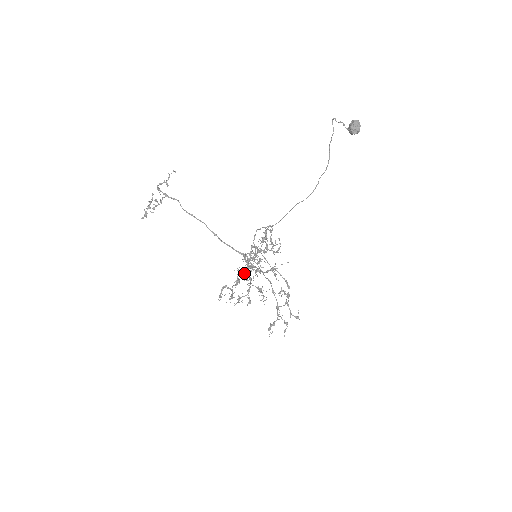
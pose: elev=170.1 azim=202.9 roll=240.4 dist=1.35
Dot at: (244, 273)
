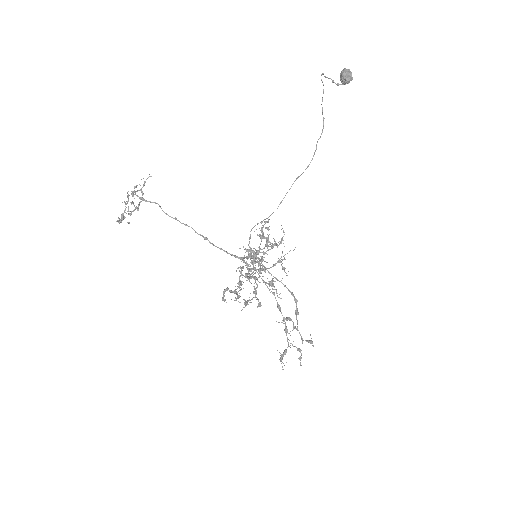
Dot at: (246, 275)
